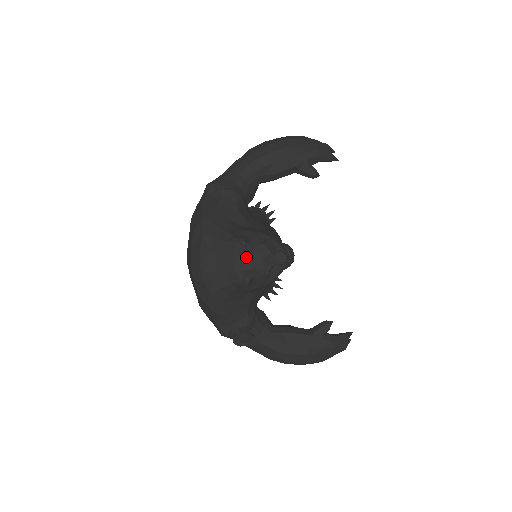
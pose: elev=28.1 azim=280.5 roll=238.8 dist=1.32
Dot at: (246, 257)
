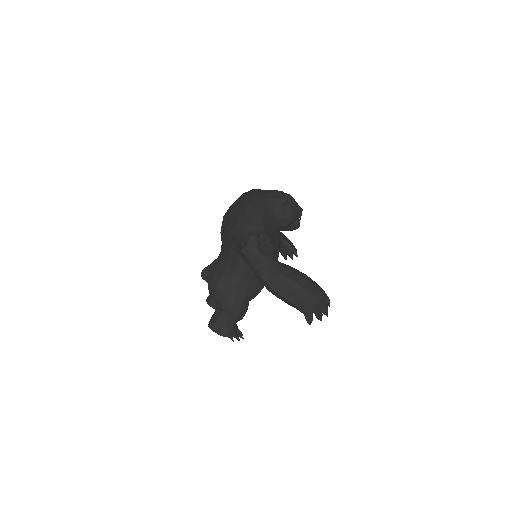
Dot at: (285, 193)
